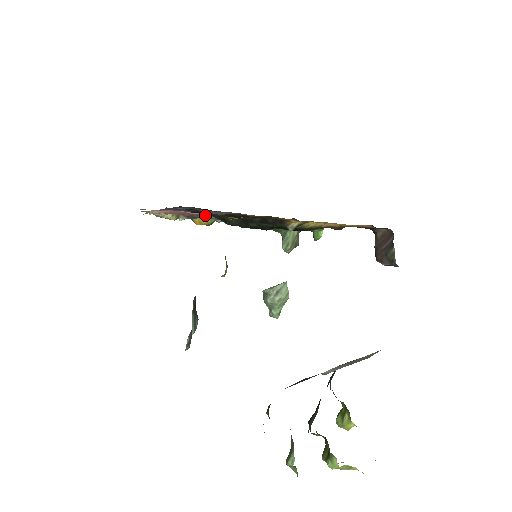
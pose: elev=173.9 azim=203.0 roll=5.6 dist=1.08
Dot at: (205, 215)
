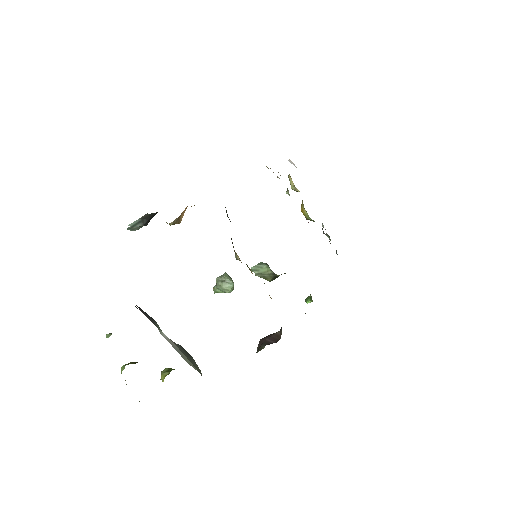
Dot at: occluded
